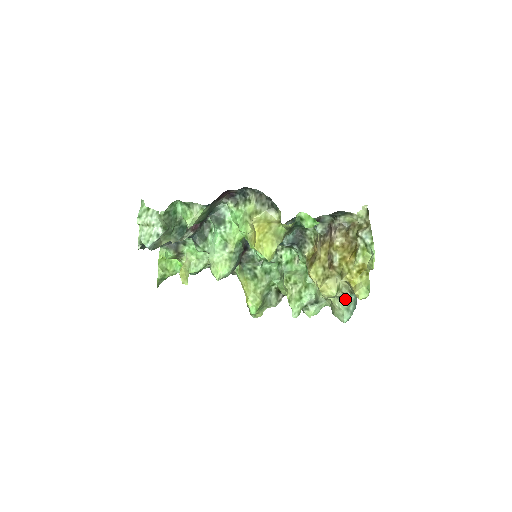
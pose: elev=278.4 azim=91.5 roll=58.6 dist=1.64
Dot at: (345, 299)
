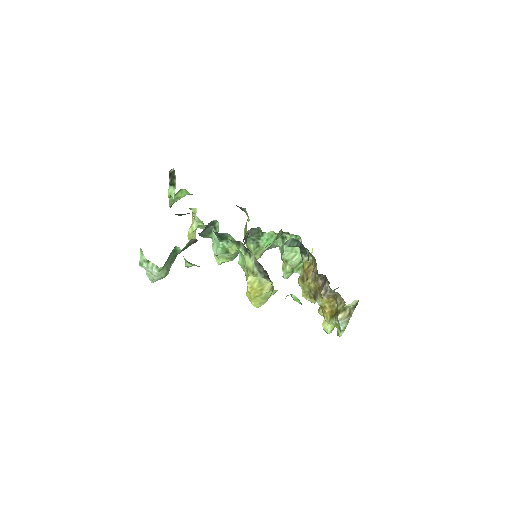
Dot at: occluded
